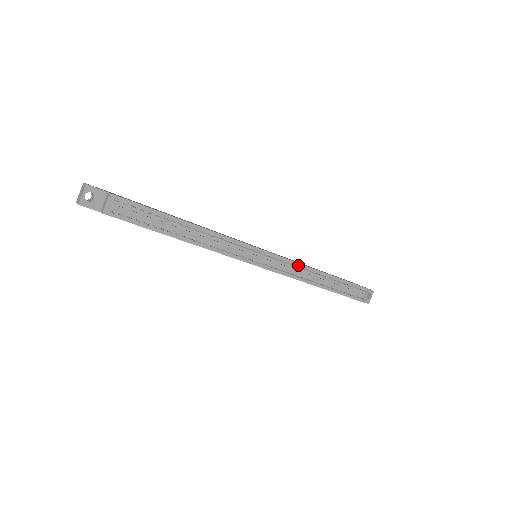
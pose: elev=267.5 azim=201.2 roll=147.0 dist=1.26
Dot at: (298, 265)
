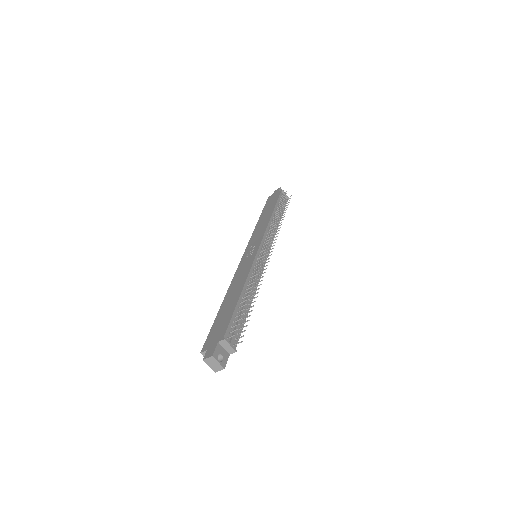
Dot at: (268, 229)
